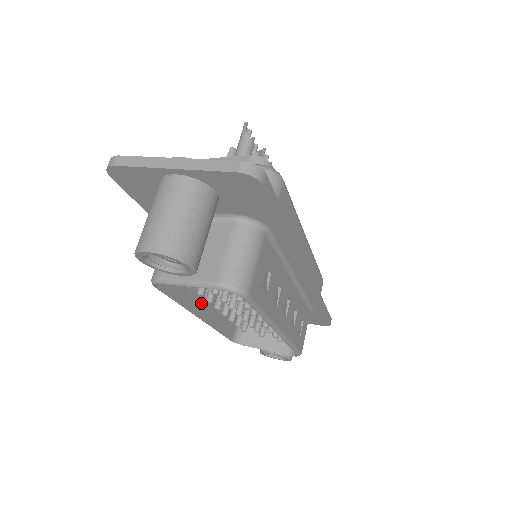
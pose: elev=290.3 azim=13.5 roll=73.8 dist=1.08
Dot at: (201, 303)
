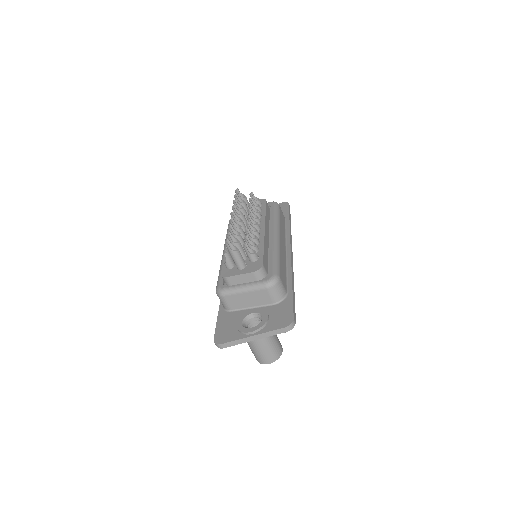
Dot at: occluded
